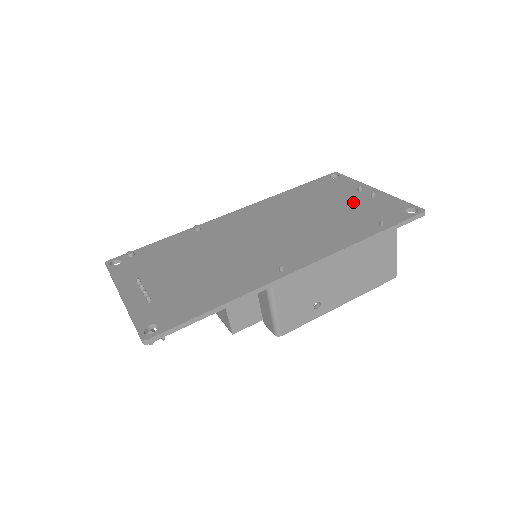
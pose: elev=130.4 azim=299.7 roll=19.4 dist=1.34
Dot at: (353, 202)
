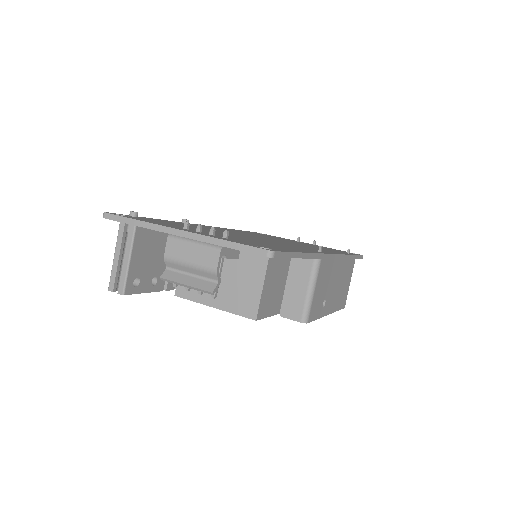
Dot at: (304, 243)
